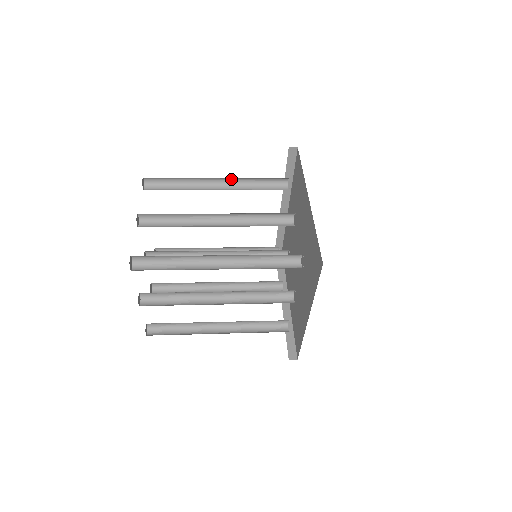
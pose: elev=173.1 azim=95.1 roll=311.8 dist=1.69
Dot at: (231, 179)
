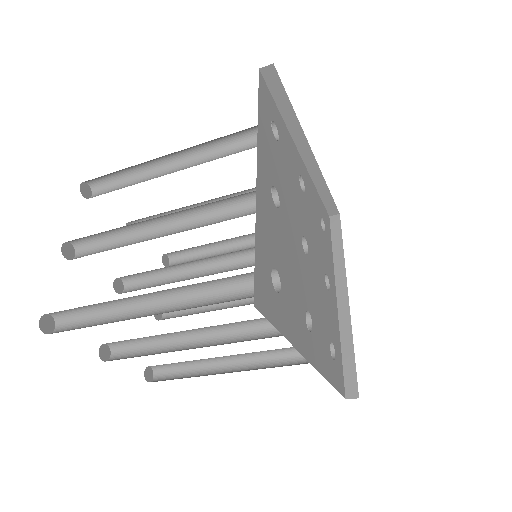
Dot at: occluded
